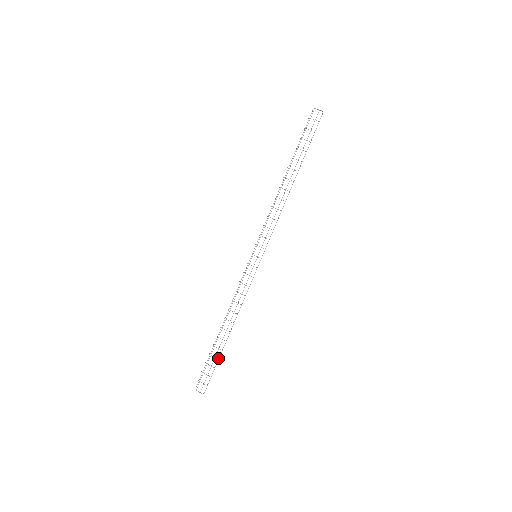
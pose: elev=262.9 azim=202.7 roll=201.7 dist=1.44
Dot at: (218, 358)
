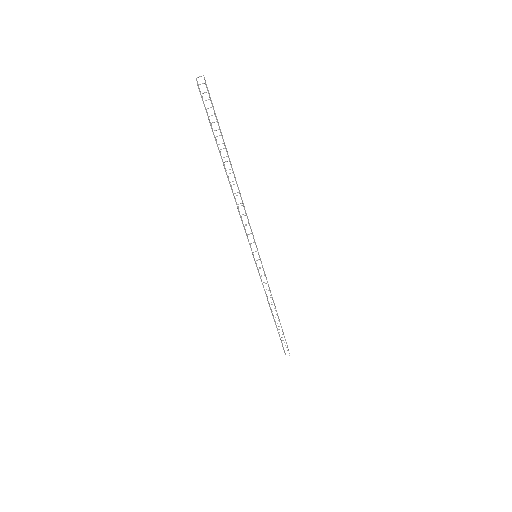
Dot at: occluded
